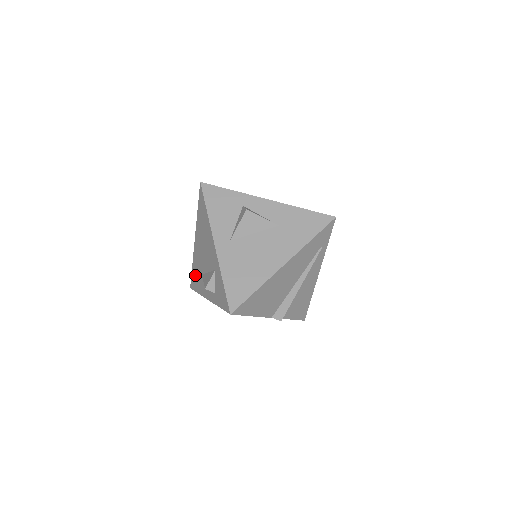
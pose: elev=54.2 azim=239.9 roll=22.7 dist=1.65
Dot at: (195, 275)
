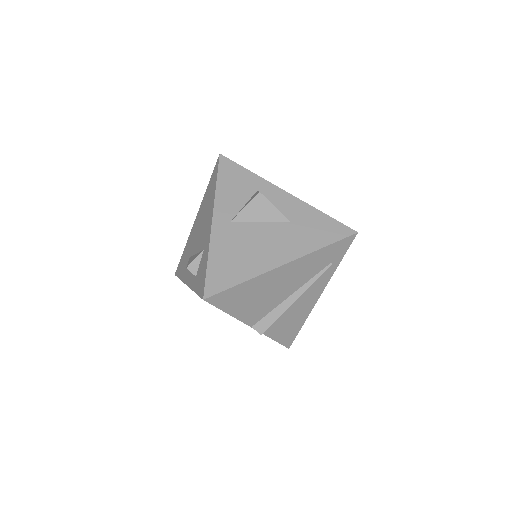
Dot at: (183, 259)
